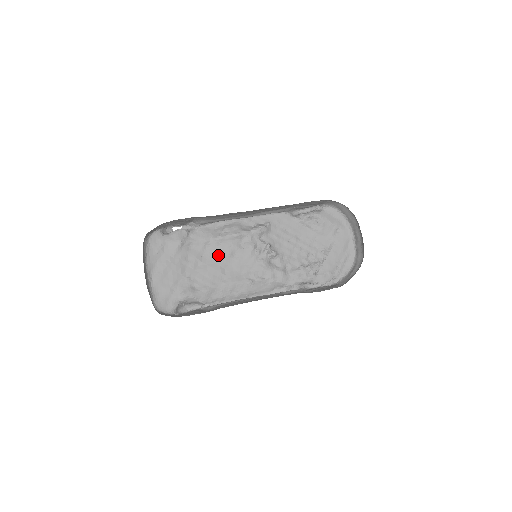
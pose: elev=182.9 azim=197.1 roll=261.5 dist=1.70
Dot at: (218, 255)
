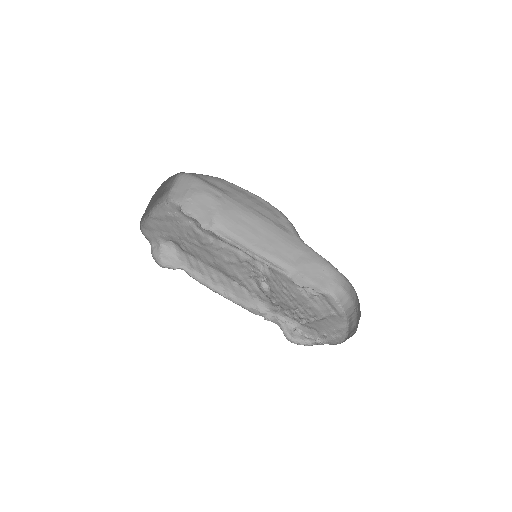
Dot at: (217, 251)
